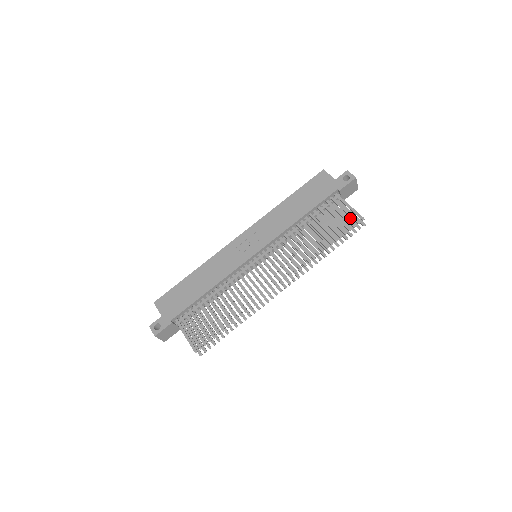
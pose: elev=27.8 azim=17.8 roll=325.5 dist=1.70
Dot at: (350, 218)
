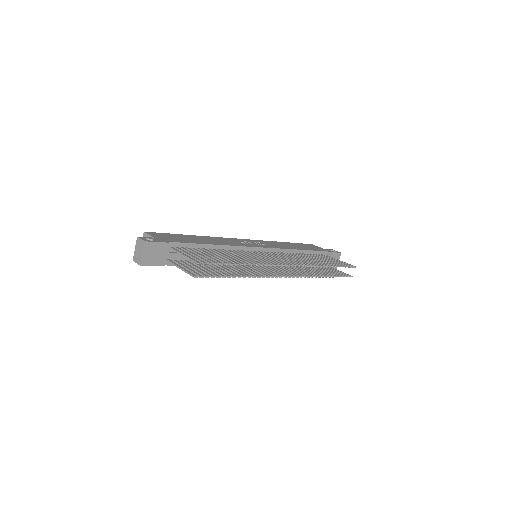
Dot at: (338, 271)
